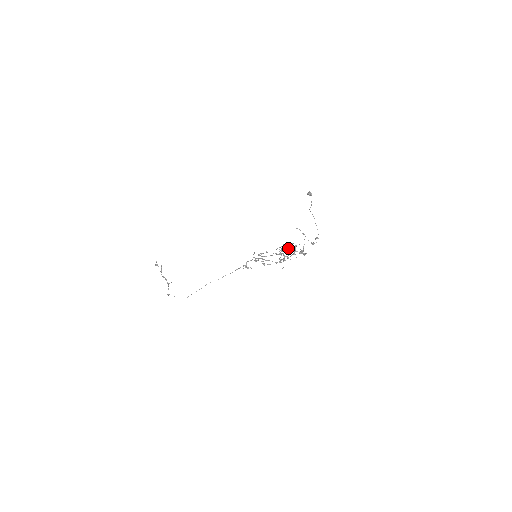
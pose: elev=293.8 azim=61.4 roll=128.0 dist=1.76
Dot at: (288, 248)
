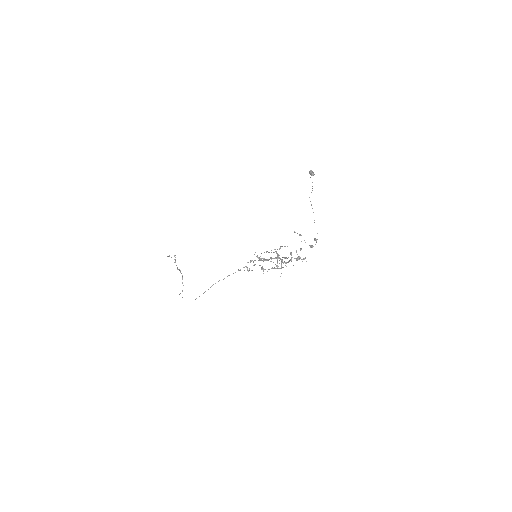
Dot at: occluded
